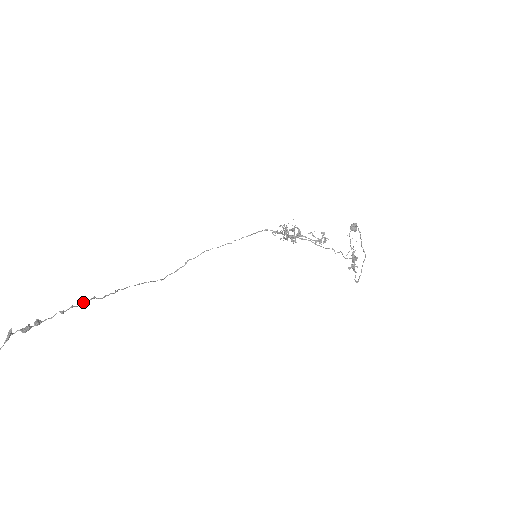
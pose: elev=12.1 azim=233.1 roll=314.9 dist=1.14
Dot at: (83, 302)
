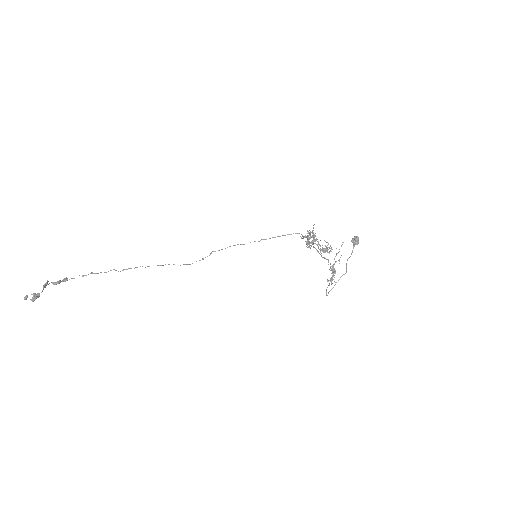
Dot at: occluded
